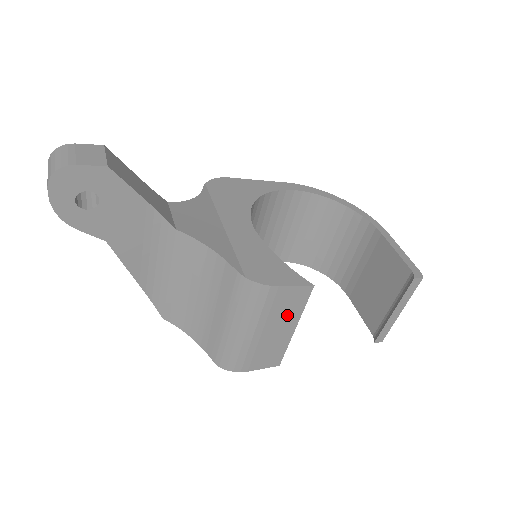
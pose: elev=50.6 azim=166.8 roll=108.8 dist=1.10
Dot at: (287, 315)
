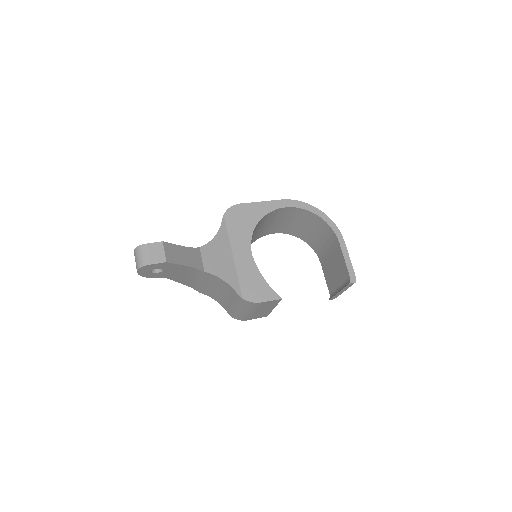
Dot at: (268, 306)
